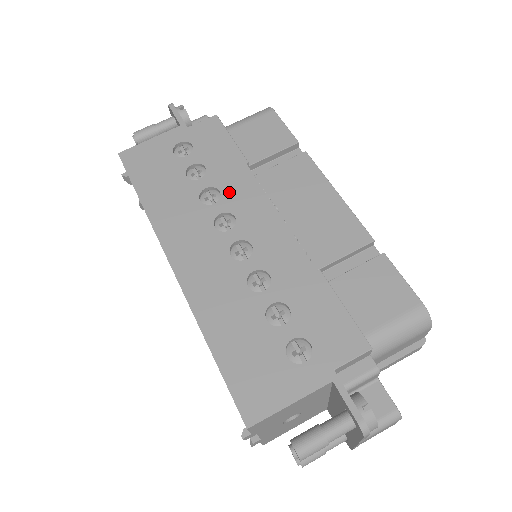
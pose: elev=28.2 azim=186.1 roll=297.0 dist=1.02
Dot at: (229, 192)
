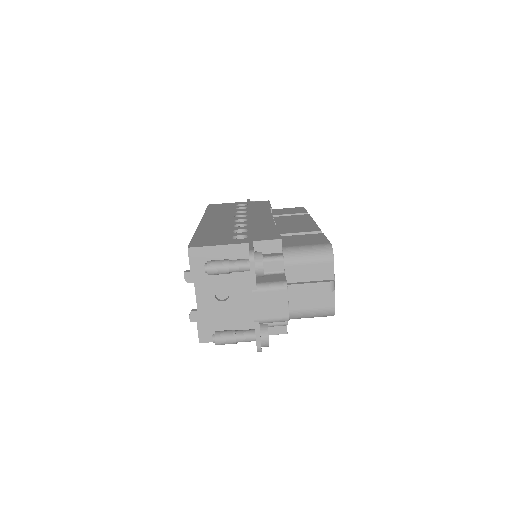
Dot at: (252, 212)
